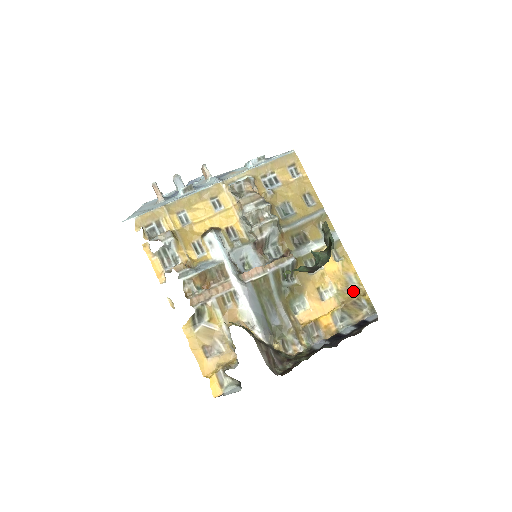
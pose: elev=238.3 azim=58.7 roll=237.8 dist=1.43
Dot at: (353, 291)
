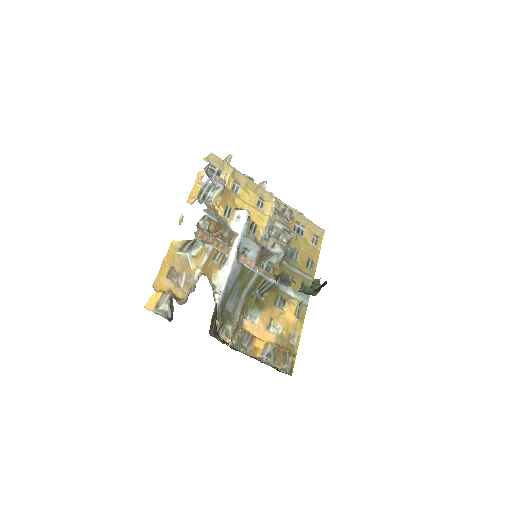
Dot at: (290, 345)
